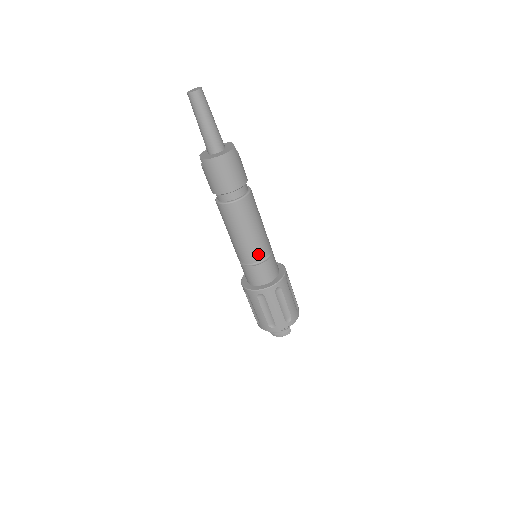
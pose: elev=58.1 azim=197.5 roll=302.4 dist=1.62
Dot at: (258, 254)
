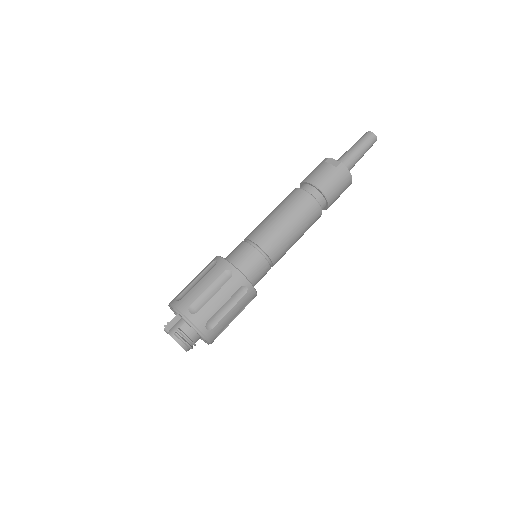
Dot at: (279, 257)
